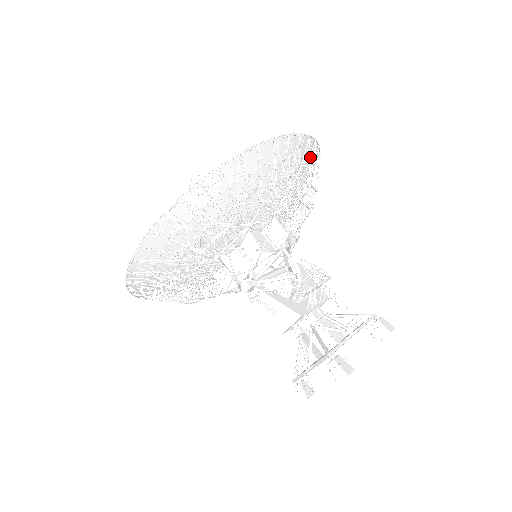
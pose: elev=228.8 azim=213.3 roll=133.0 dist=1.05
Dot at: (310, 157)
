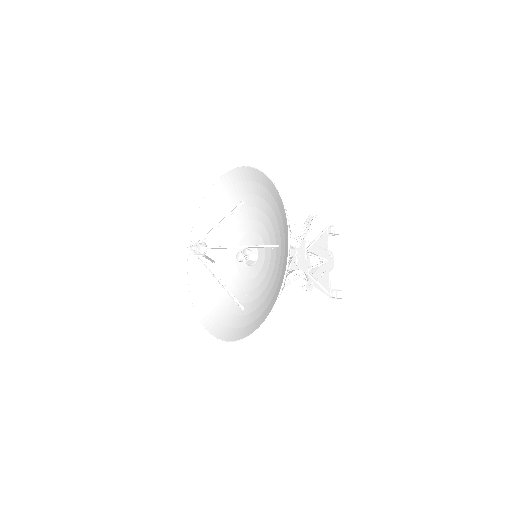
Dot at: (281, 213)
